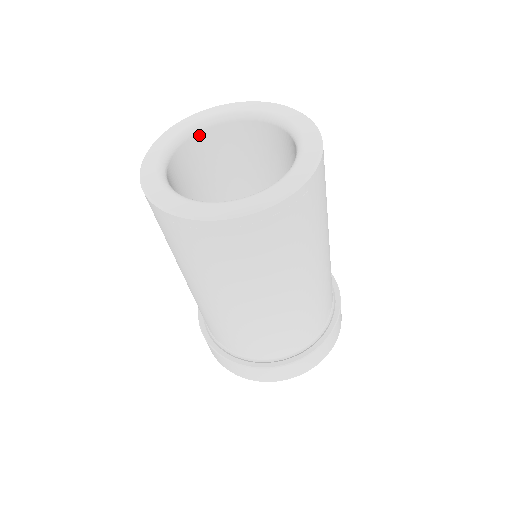
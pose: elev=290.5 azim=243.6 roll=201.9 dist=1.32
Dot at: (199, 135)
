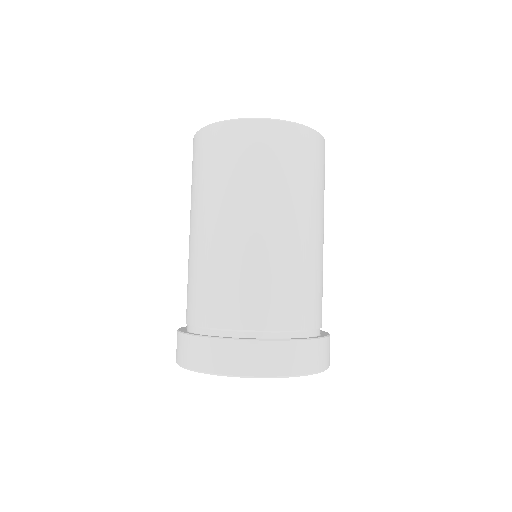
Dot at: occluded
